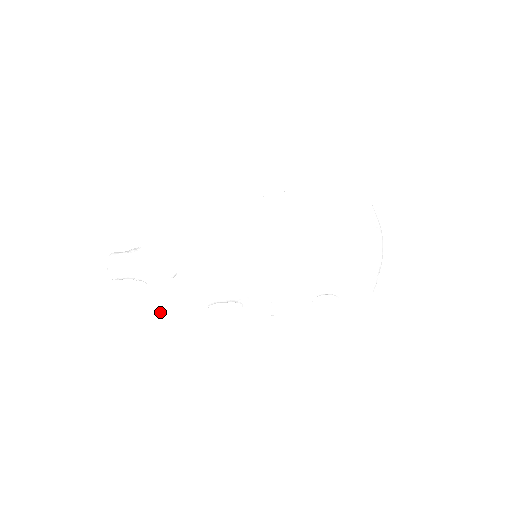
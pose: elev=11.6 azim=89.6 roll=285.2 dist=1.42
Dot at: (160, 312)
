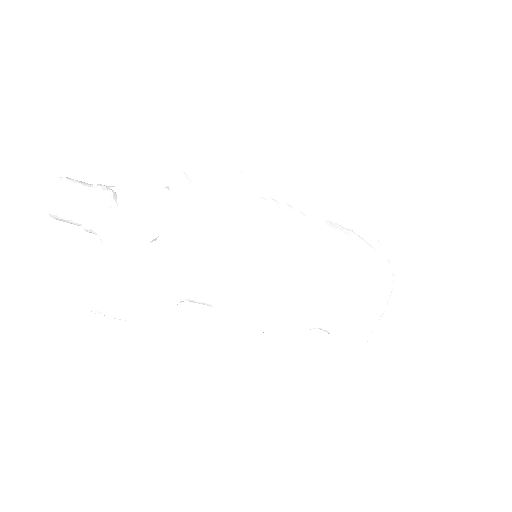
Dot at: (105, 289)
